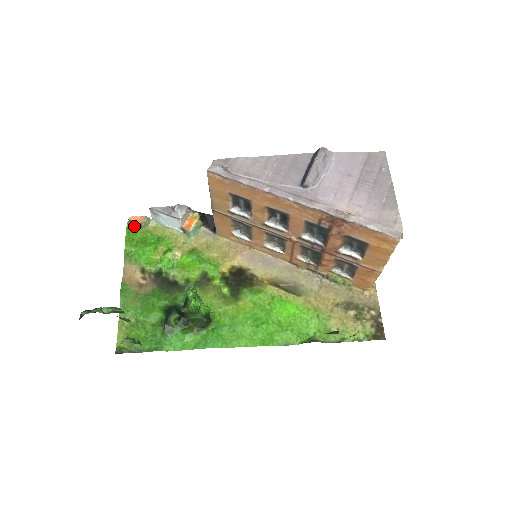
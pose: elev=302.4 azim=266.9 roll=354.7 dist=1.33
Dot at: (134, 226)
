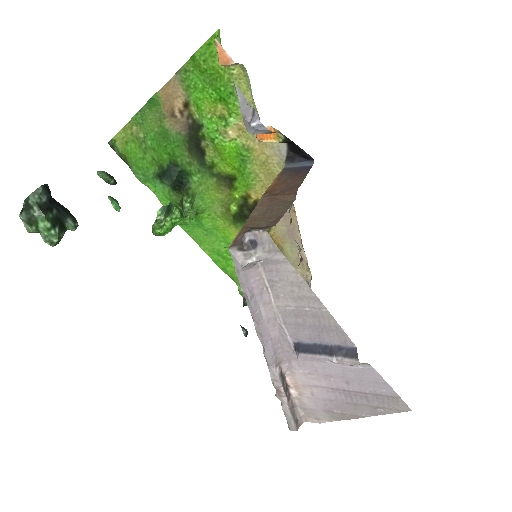
Dot at: (221, 45)
